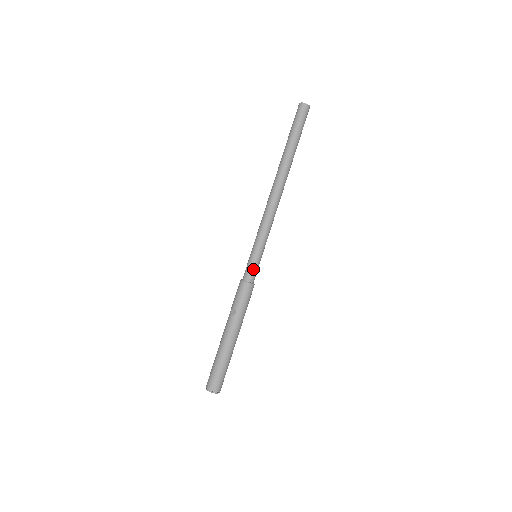
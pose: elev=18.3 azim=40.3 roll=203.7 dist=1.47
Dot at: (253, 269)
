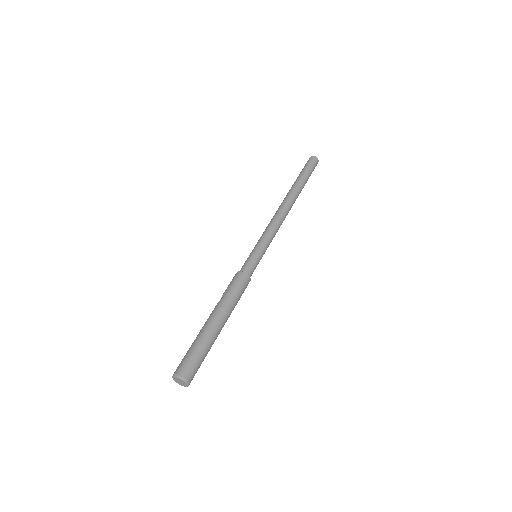
Dot at: (250, 262)
